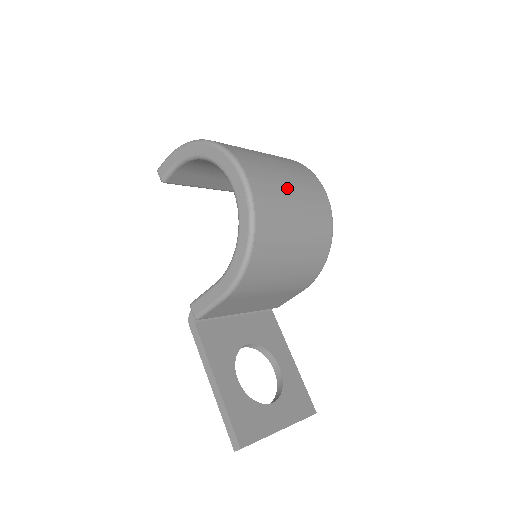
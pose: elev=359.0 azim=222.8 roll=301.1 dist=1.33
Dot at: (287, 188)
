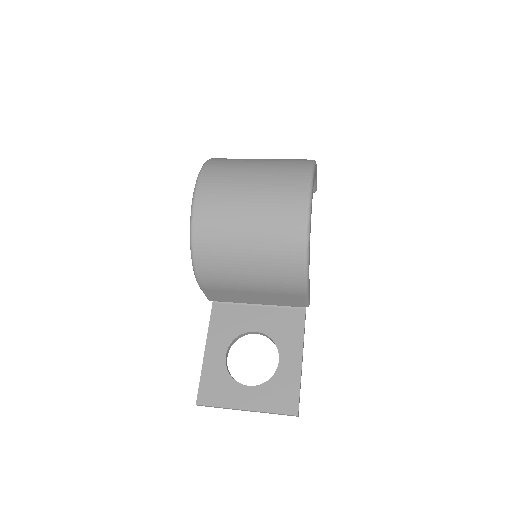
Dot at: (243, 198)
